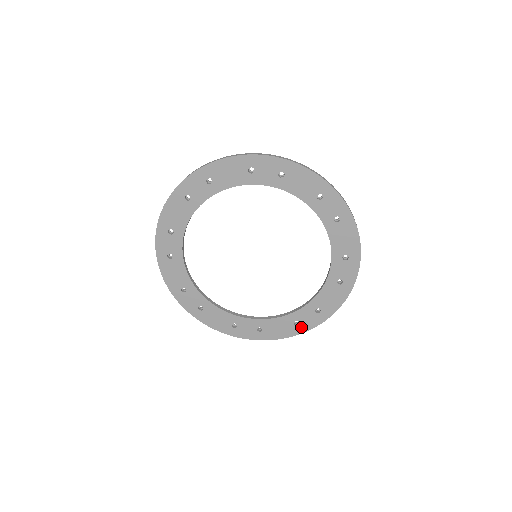
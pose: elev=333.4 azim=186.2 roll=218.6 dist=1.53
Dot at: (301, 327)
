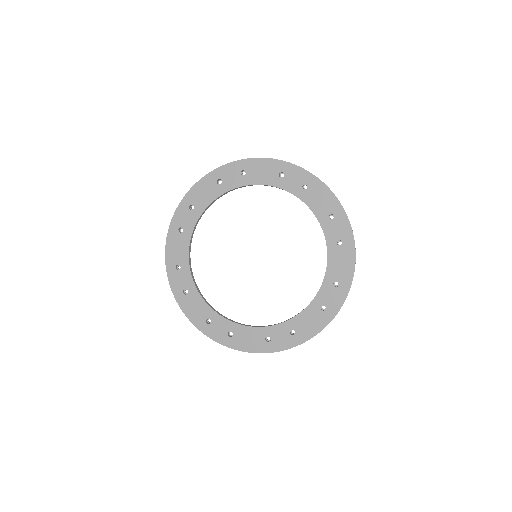
Dot at: (271, 345)
